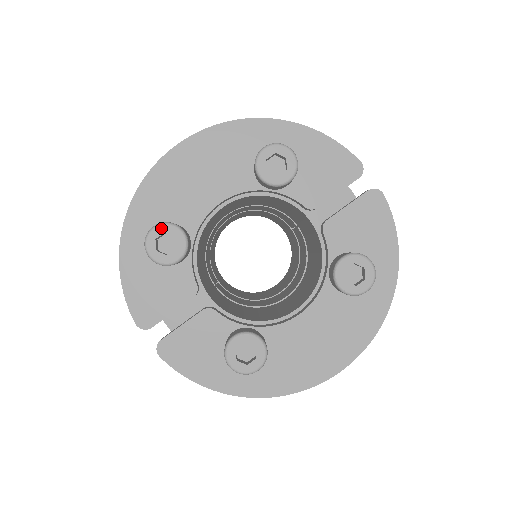
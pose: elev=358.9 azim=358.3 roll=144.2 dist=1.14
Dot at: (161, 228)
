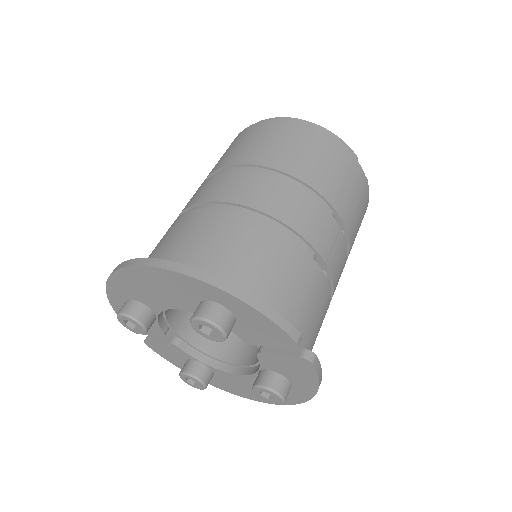
Dot at: (125, 318)
